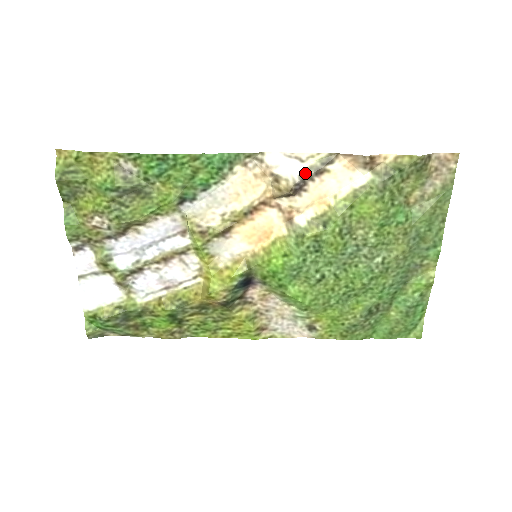
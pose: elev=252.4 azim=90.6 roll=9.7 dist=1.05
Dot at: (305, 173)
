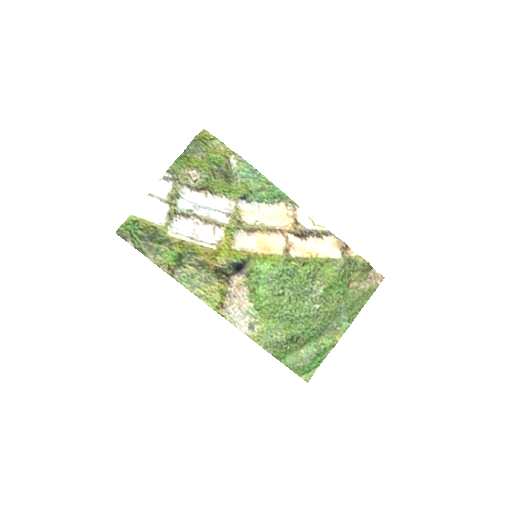
Dot at: (312, 231)
